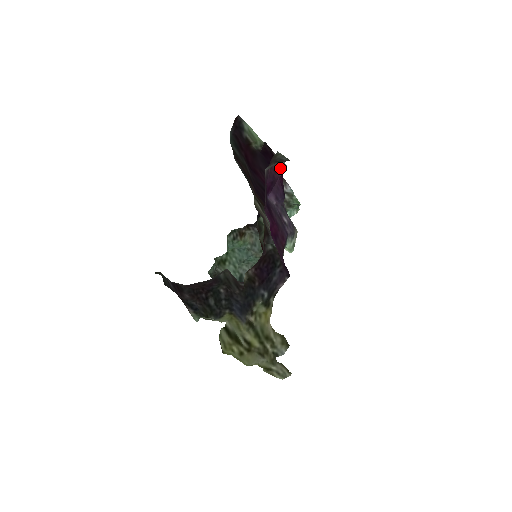
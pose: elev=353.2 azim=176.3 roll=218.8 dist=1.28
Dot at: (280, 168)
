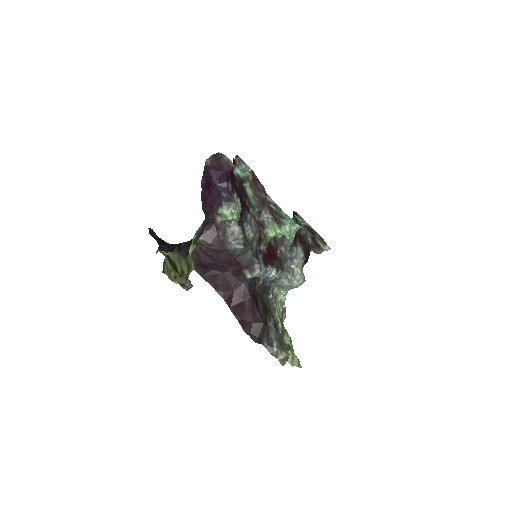
Dot at: (228, 165)
